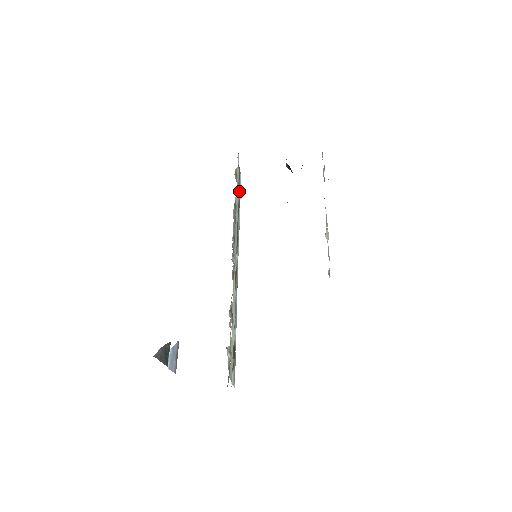
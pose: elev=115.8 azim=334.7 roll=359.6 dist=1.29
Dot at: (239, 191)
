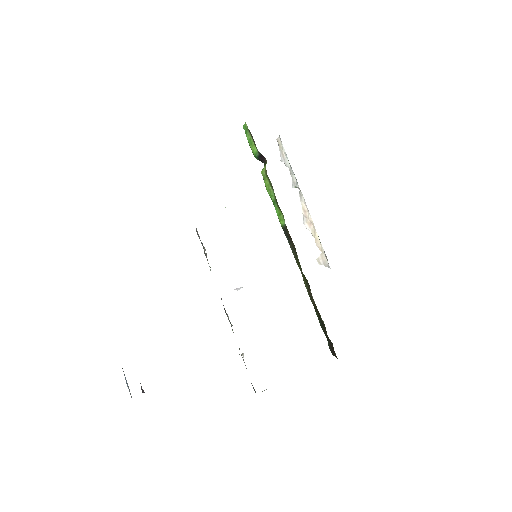
Dot at: occluded
